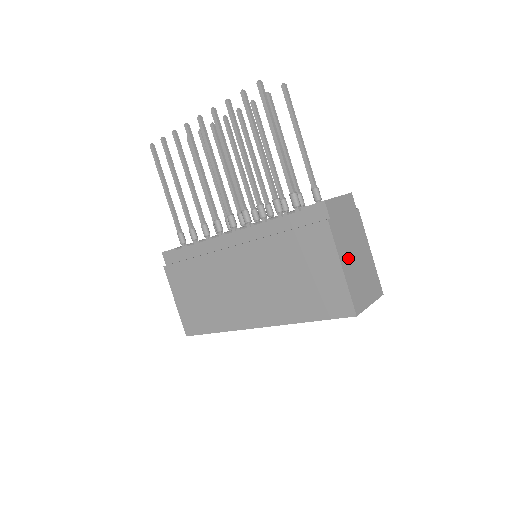
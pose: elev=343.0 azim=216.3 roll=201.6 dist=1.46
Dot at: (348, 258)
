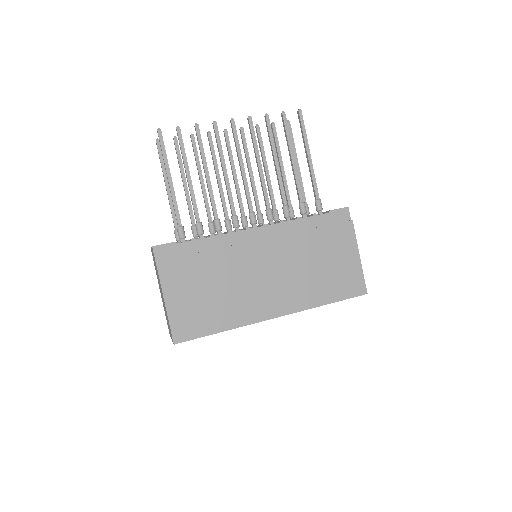
Dot at: occluded
